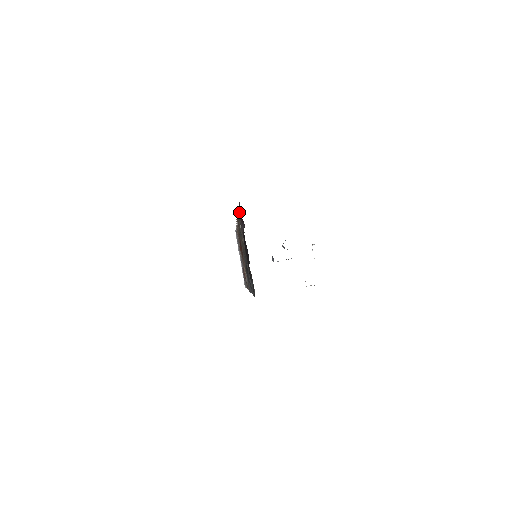
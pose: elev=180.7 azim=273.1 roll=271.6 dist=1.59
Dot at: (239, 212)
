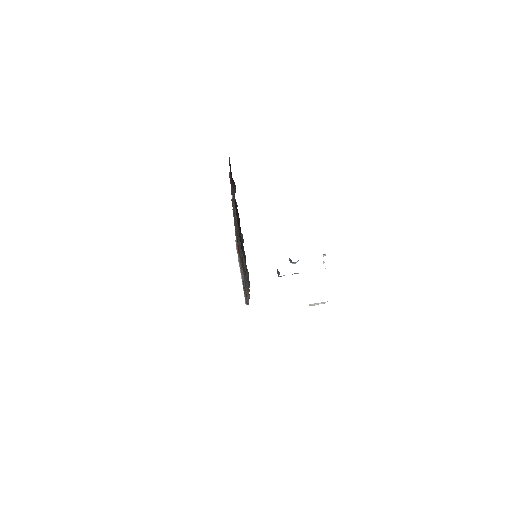
Dot at: (230, 176)
